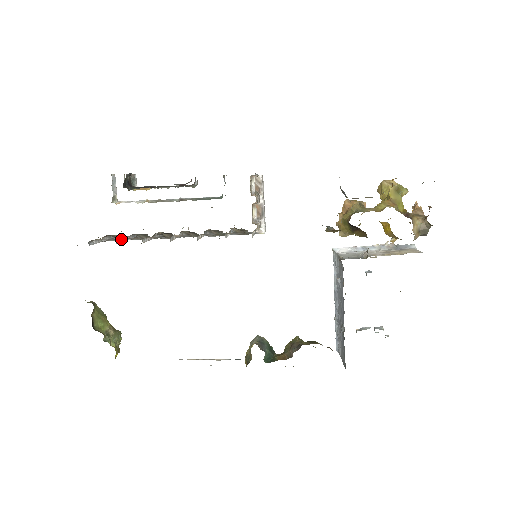
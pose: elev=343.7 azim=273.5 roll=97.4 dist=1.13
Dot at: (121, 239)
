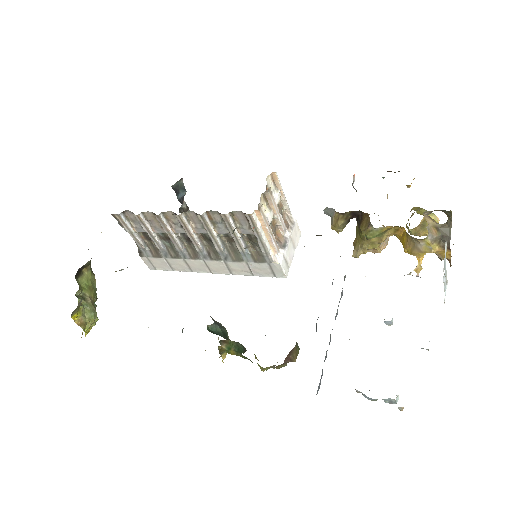
Dot at: (148, 223)
